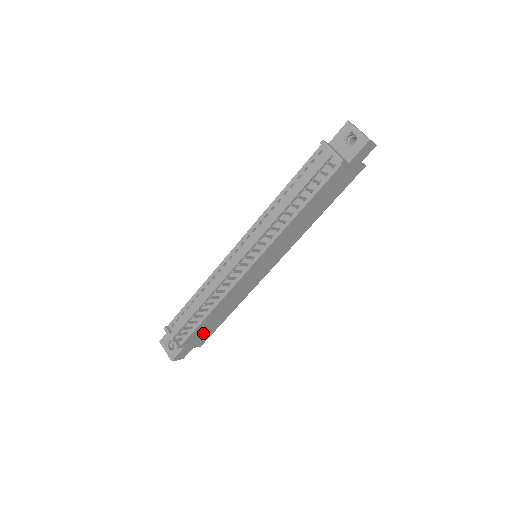
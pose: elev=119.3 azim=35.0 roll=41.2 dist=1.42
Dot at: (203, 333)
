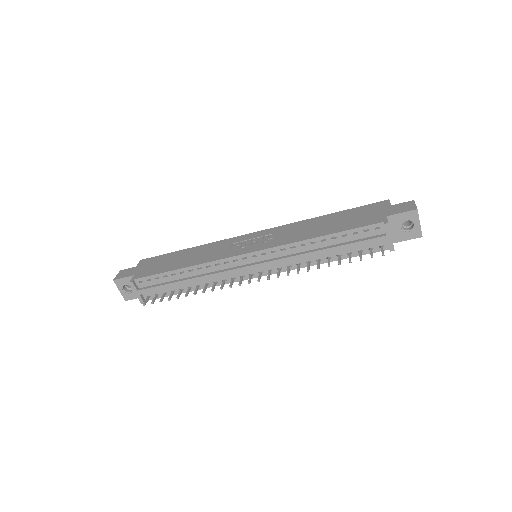
Dot at: occluded
